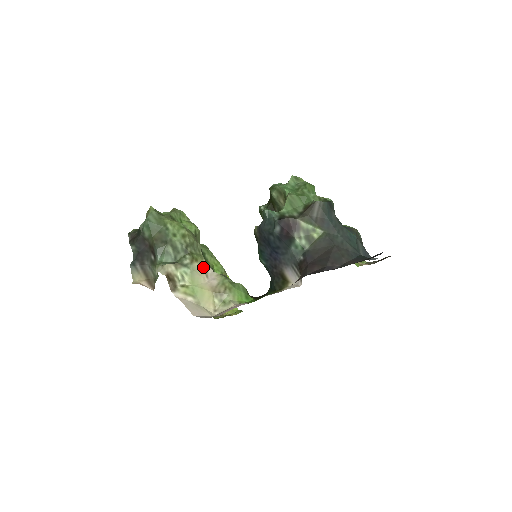
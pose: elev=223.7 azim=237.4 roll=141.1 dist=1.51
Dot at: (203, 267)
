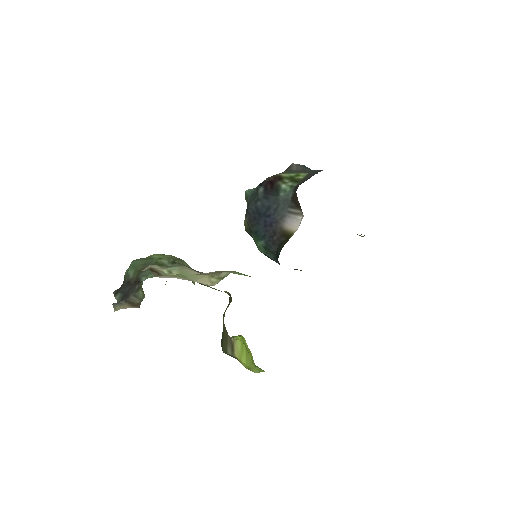
Dot at: occluded
